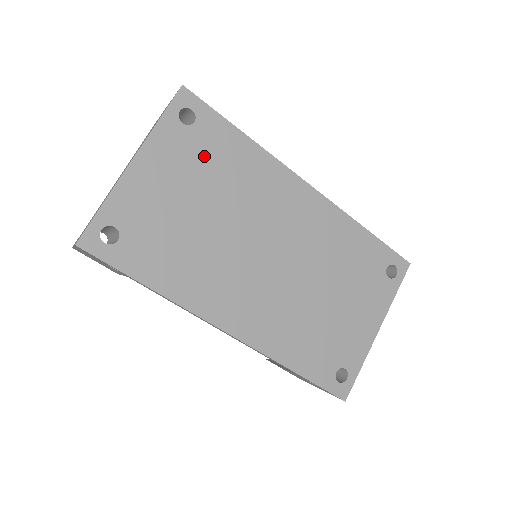
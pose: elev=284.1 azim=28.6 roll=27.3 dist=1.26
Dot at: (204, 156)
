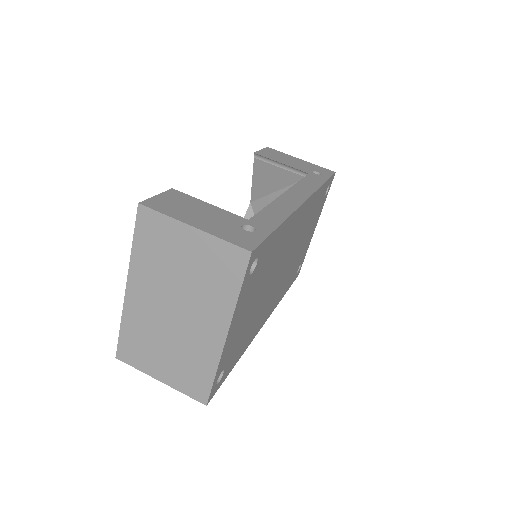
Dot at: (260, 273)
